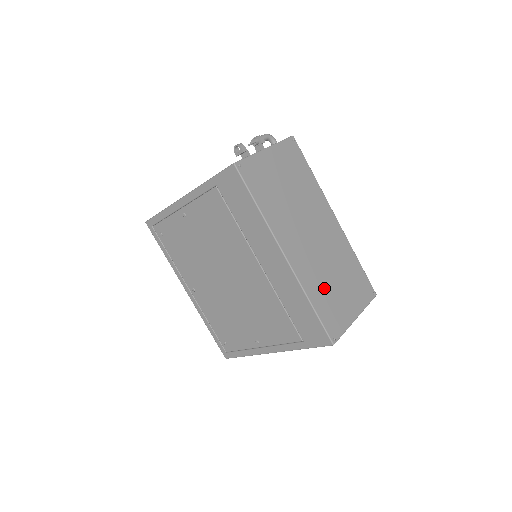
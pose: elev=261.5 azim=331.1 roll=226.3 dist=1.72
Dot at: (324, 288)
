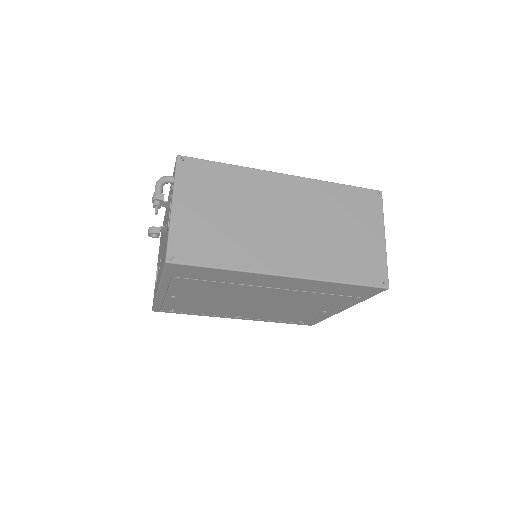
Dot at: (337, 254)
